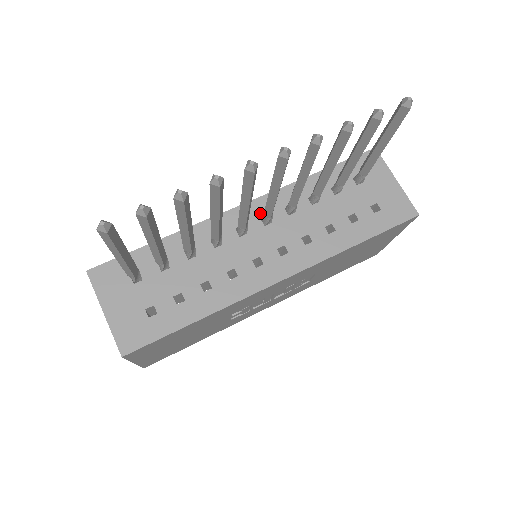
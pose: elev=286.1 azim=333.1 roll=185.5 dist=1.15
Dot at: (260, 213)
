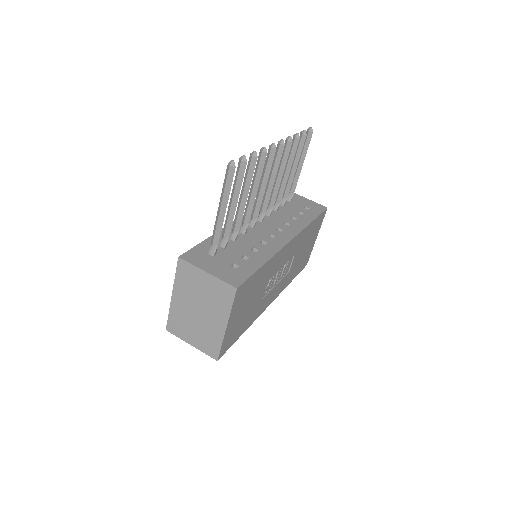
Dot at: occluded
